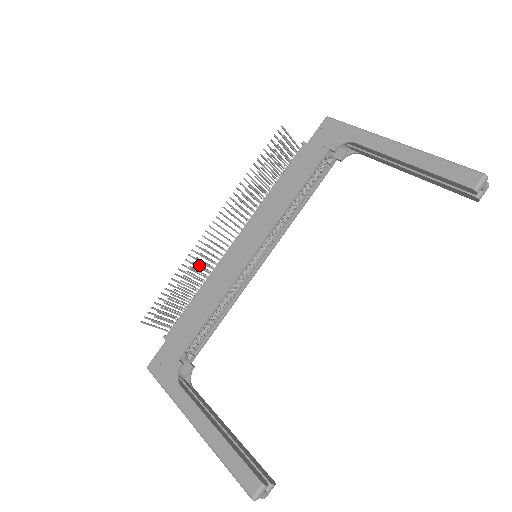
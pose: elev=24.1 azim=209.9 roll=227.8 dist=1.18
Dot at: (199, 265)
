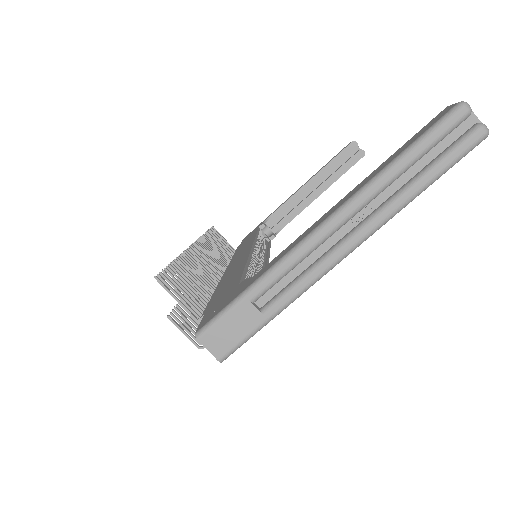
Dot at: occluded
